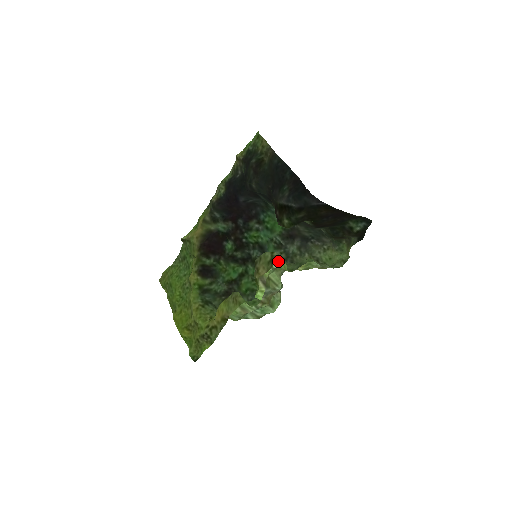
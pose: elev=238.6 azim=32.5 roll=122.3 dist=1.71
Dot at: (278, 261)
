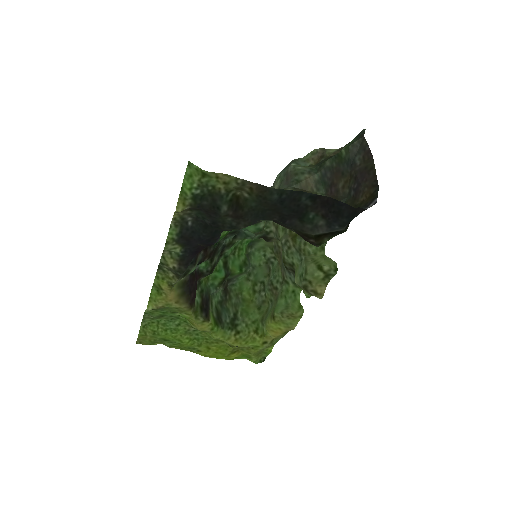
Dot at: (318, 261)
